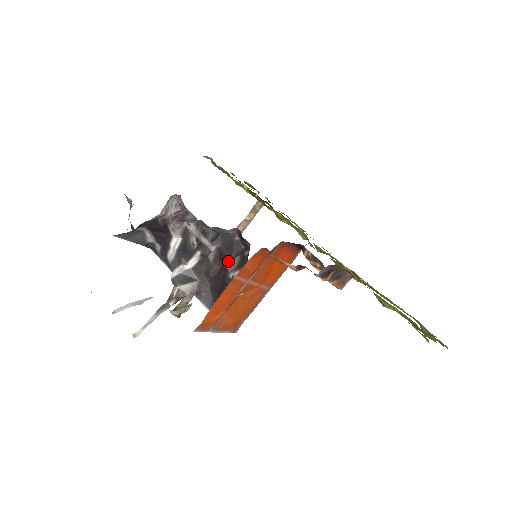
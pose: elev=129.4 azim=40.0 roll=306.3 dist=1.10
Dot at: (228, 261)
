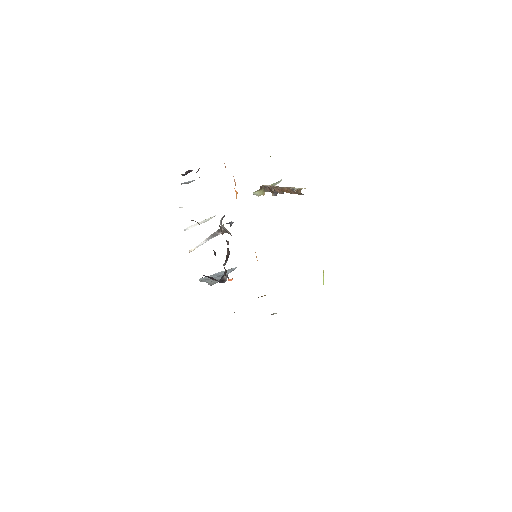
Dot at: (225, 263)
